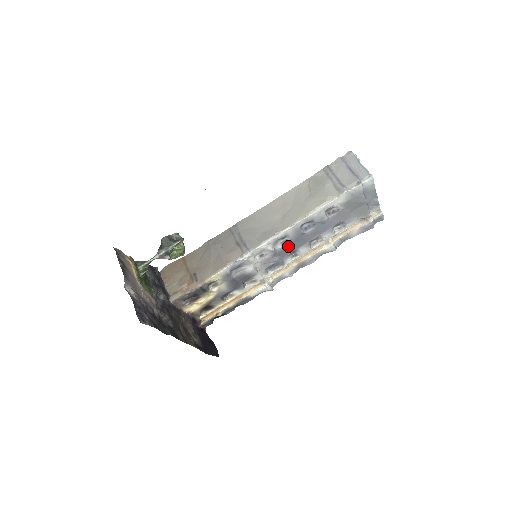
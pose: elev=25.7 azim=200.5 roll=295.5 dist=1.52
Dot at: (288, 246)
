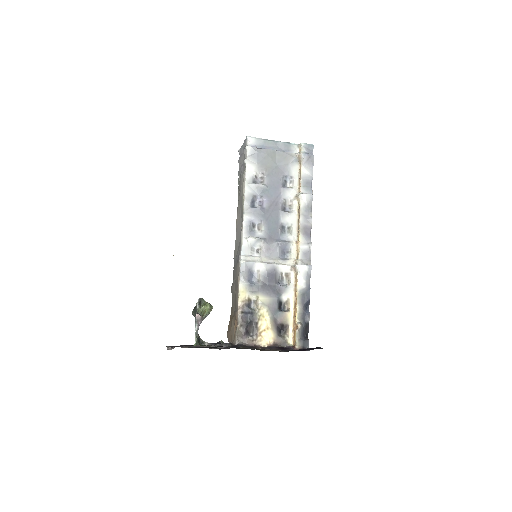
Dot at: (268, 227)
